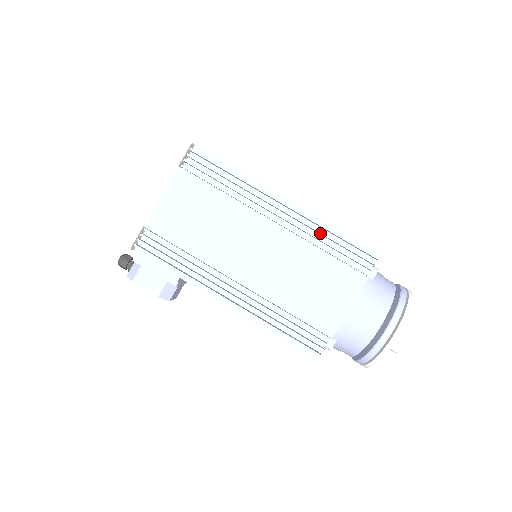
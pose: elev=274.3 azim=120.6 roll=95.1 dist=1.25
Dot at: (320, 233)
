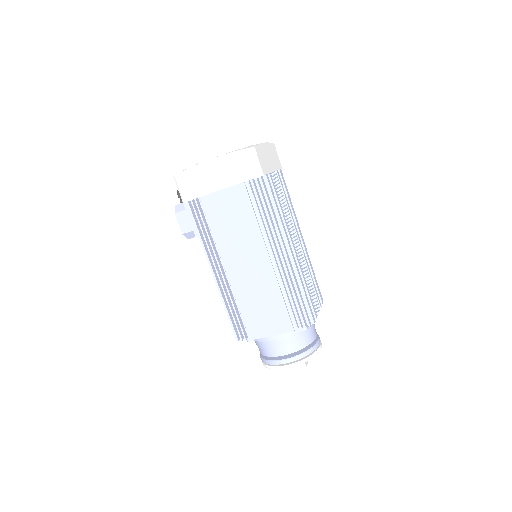
Dot at: (291, 287)
